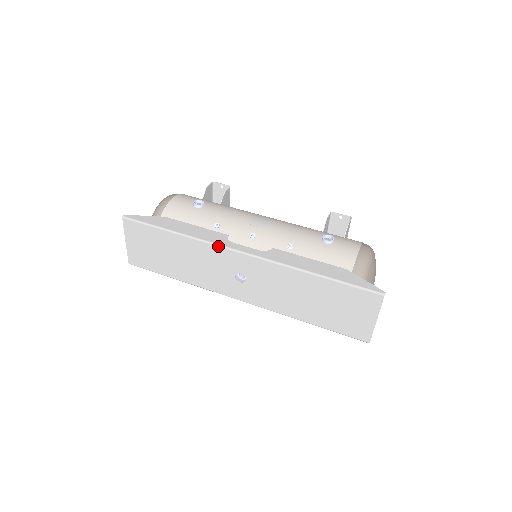
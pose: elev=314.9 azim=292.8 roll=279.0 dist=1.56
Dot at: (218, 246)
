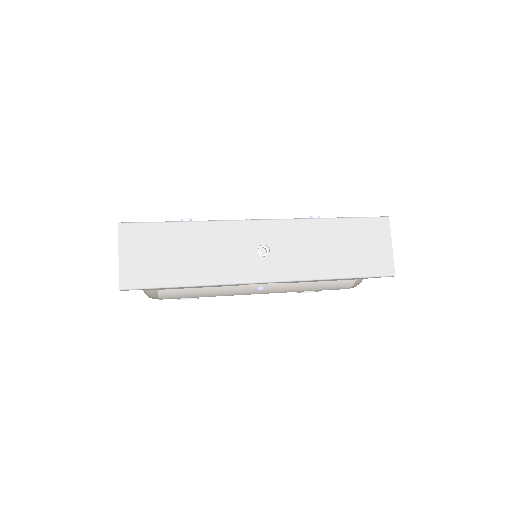
Dot at: (236, 221)
